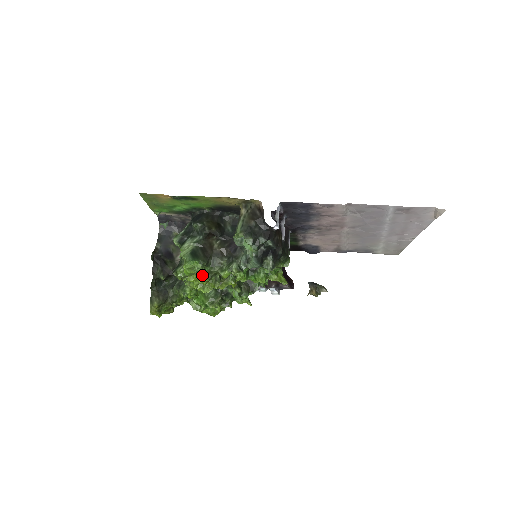
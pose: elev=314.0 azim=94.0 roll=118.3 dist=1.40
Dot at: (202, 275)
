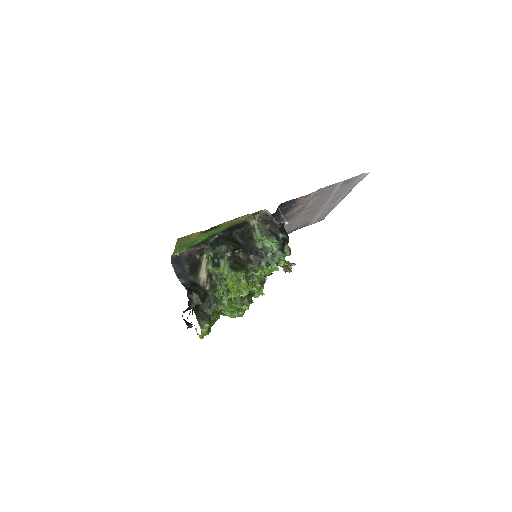
Dot at: (243, 282)
